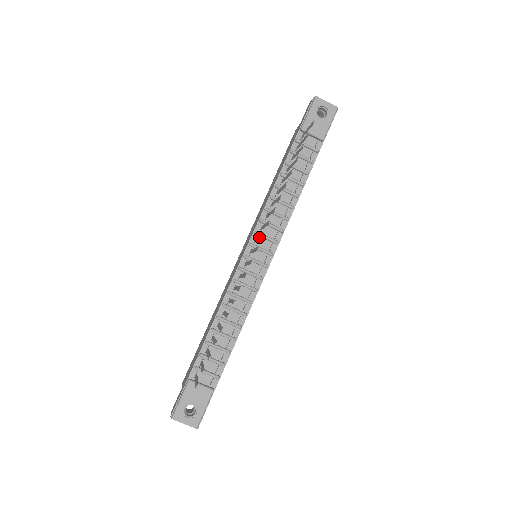
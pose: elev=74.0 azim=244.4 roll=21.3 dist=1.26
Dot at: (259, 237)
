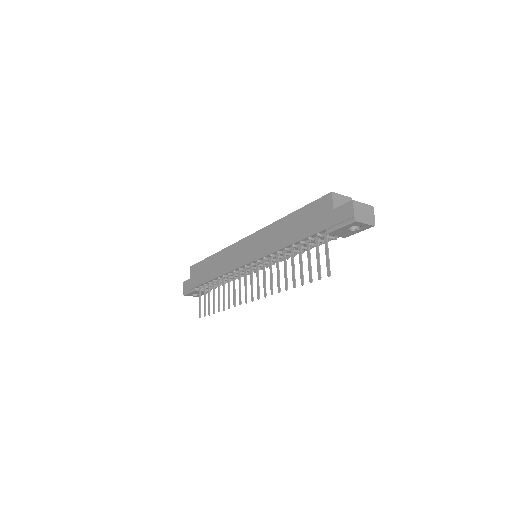
Dot at: (257, 281)
